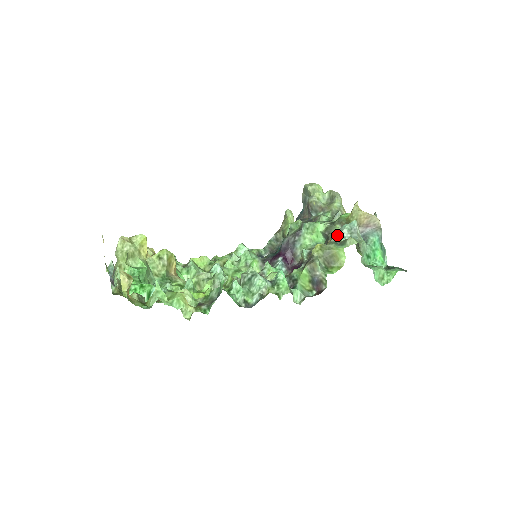
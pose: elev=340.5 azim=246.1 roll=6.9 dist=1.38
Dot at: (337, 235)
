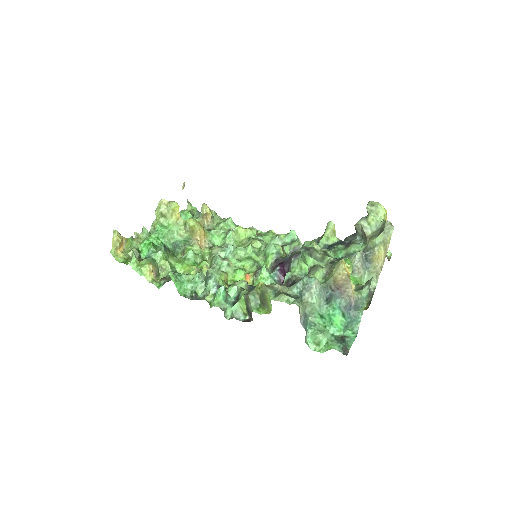
Dot at: occluded
